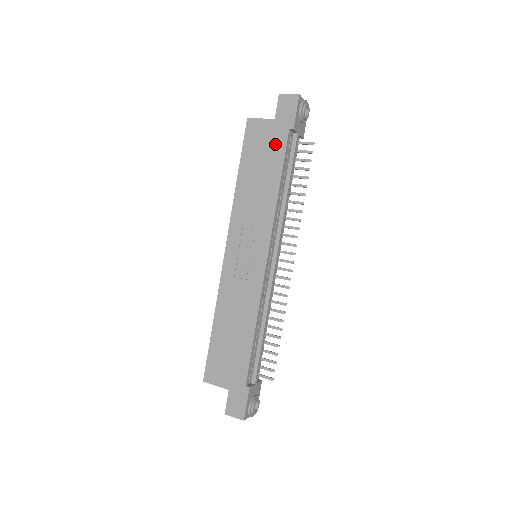
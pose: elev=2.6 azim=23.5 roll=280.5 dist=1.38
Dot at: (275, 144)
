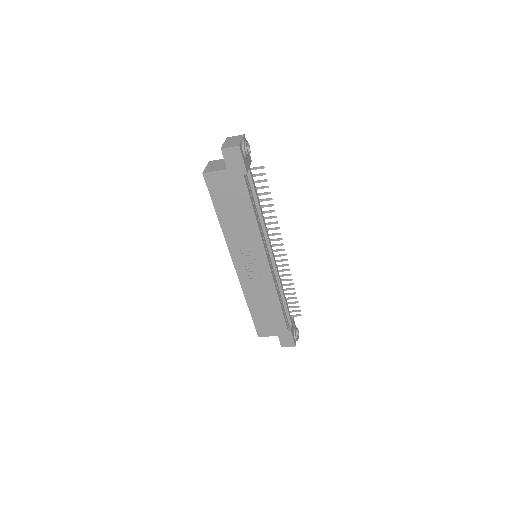
Dot at: (237, 188)
